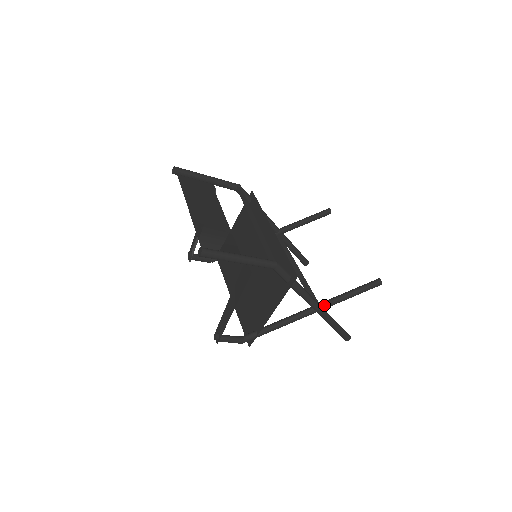
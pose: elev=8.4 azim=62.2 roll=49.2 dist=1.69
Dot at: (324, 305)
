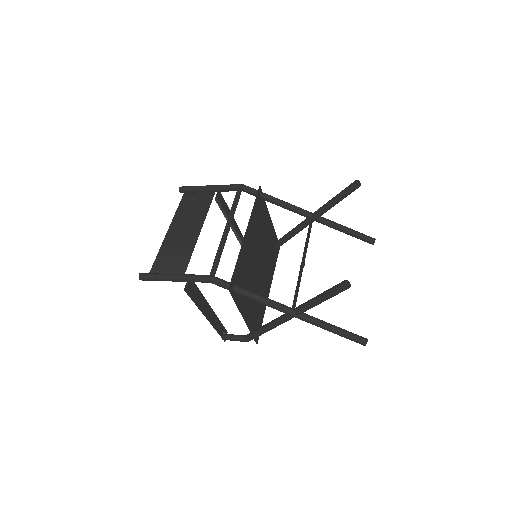
Dot at: (296, 310)
